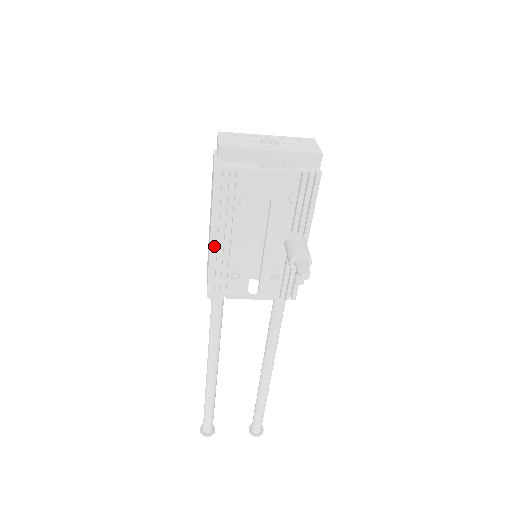
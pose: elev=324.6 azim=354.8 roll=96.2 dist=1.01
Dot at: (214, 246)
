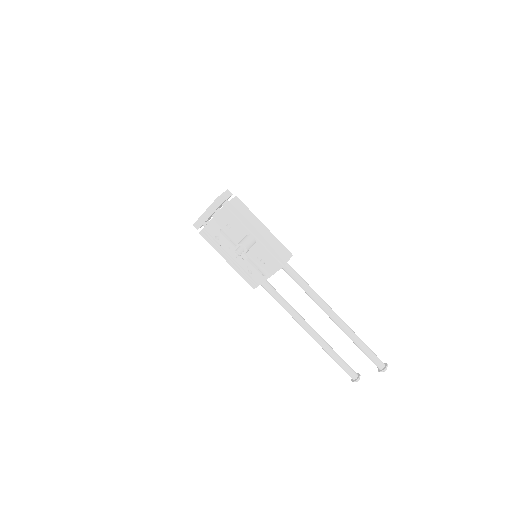
Dot at: (230, 264)
